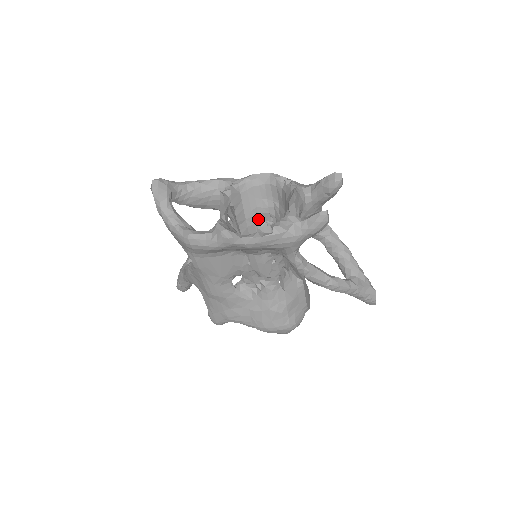
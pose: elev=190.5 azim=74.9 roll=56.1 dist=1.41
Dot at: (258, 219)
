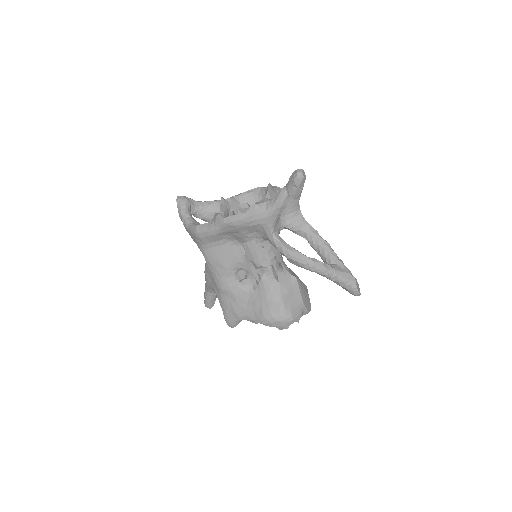
Dot at: occluded
